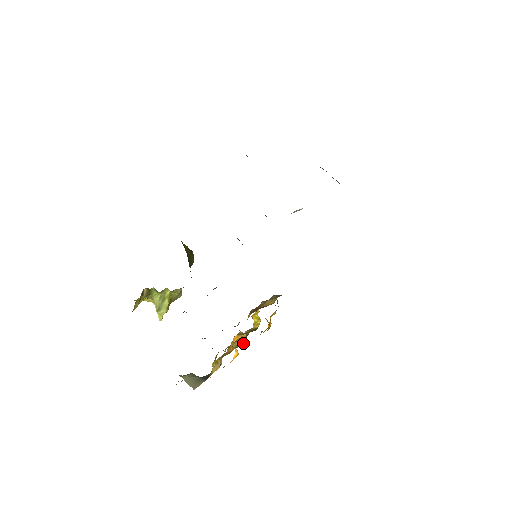
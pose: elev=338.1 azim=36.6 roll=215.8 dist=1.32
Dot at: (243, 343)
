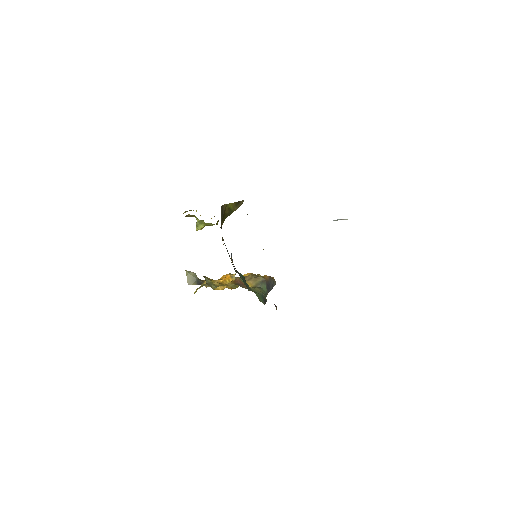
Dot at: occluded
